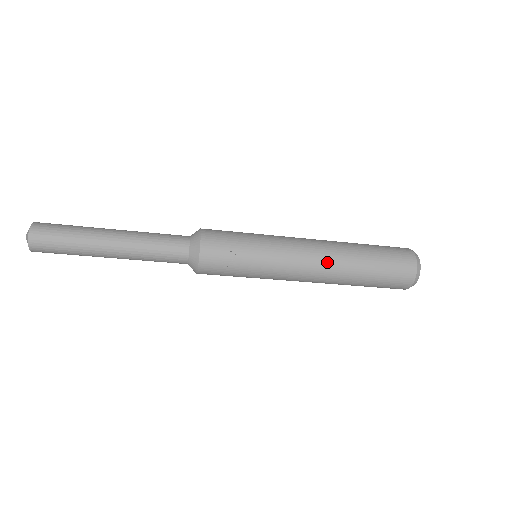
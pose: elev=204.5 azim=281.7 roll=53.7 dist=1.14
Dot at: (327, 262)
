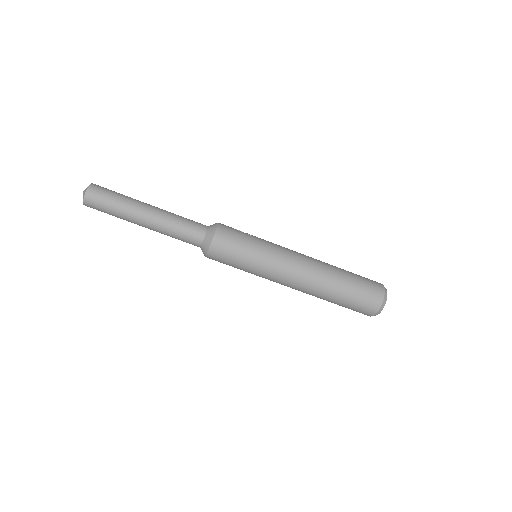
Dot at: occluded
